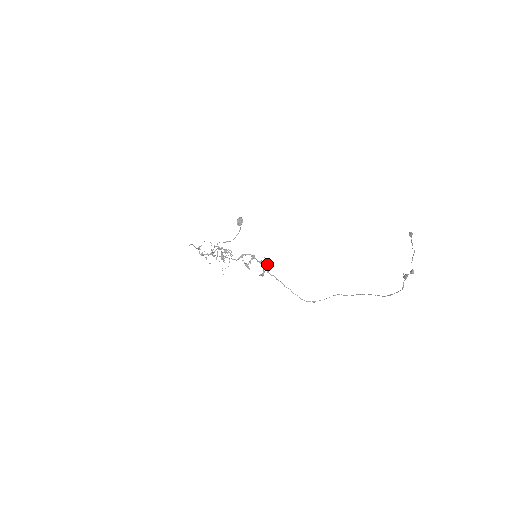
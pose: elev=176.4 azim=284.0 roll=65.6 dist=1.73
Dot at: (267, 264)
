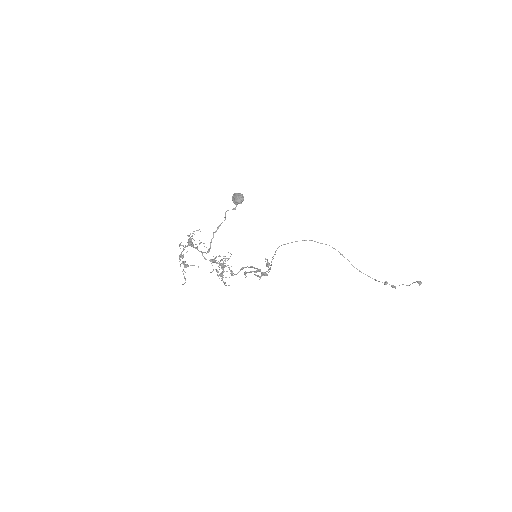
Dot at: (268, 266)
